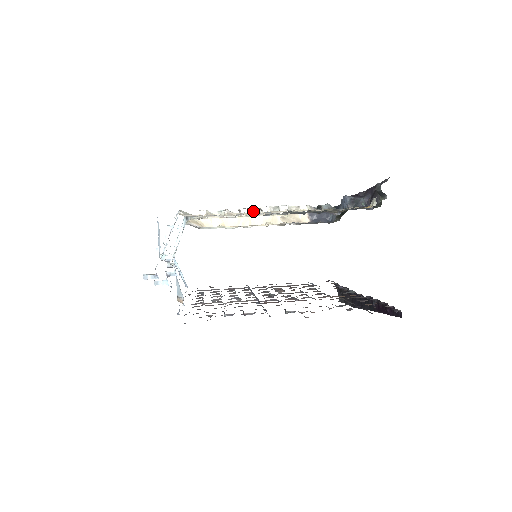
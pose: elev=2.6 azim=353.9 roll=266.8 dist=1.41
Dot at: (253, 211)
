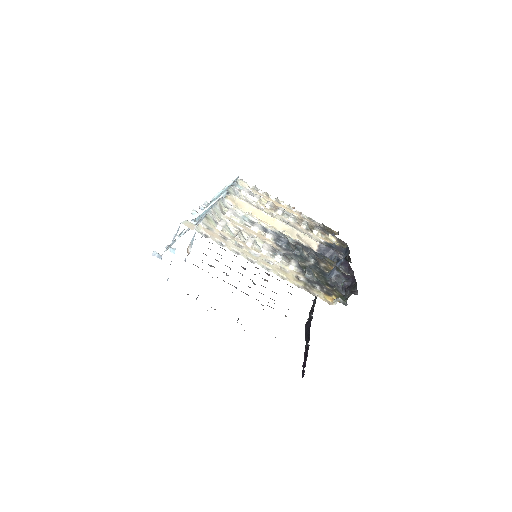
Dot at: (266, 234)
